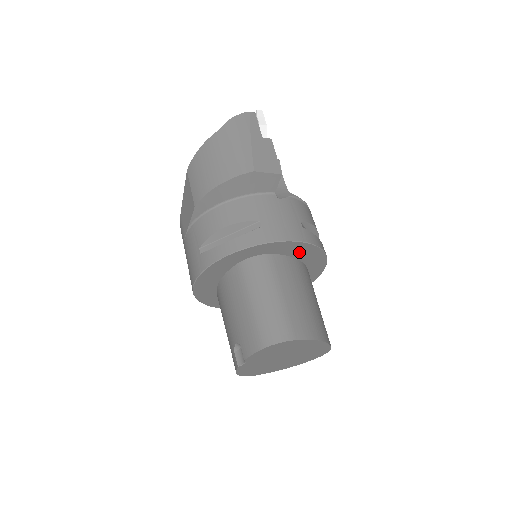
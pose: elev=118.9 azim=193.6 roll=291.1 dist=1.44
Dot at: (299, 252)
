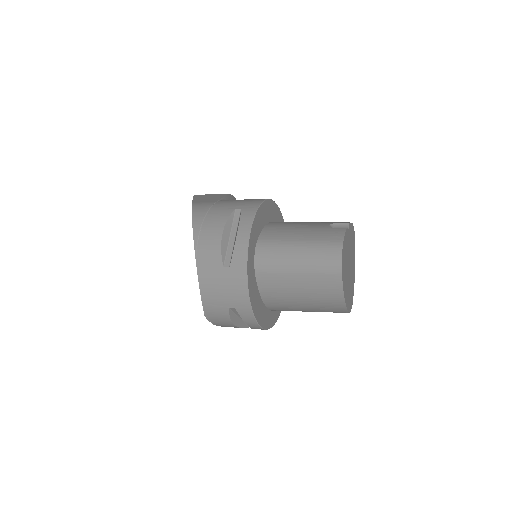
Dot at: occluded
